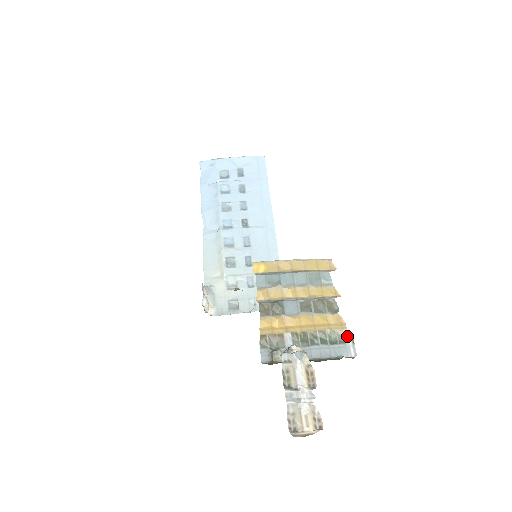
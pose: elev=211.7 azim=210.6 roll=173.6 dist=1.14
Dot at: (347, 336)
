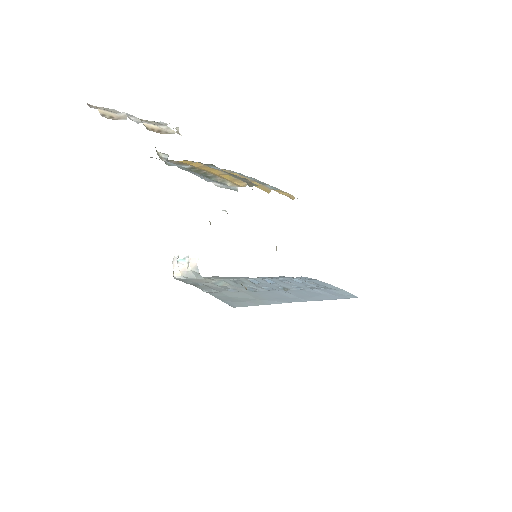
Dot at: (231, 187)
